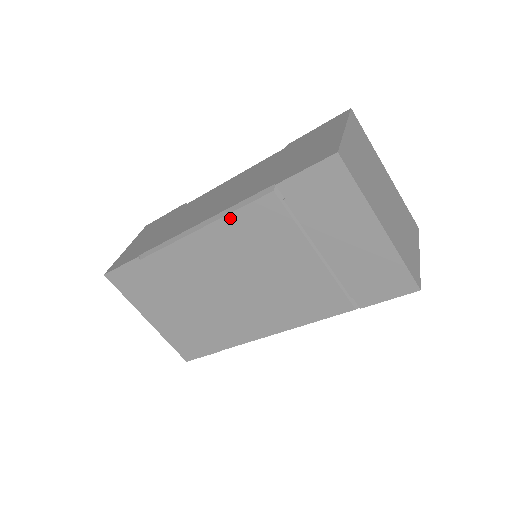
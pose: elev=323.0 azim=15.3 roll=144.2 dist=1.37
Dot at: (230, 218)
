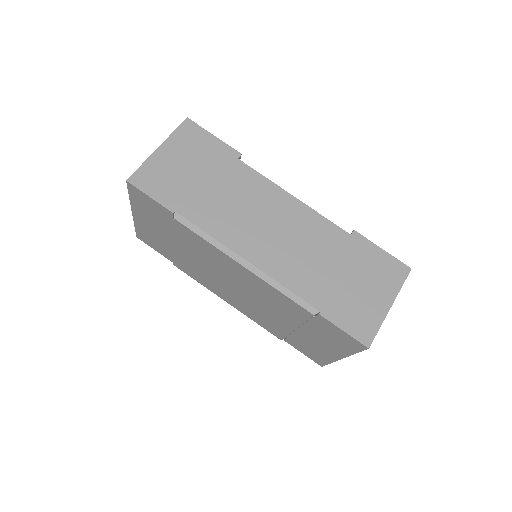
Dot at: (271, 287)
